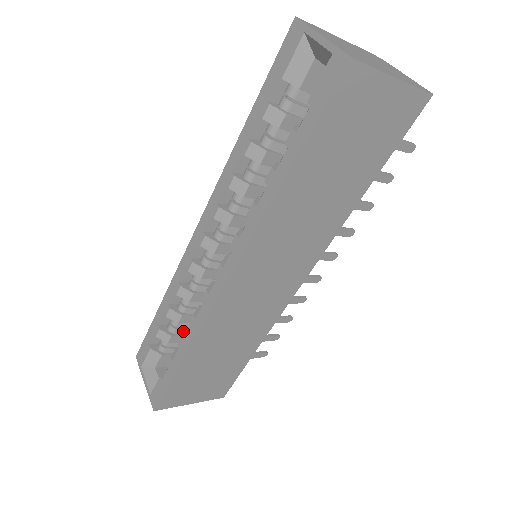
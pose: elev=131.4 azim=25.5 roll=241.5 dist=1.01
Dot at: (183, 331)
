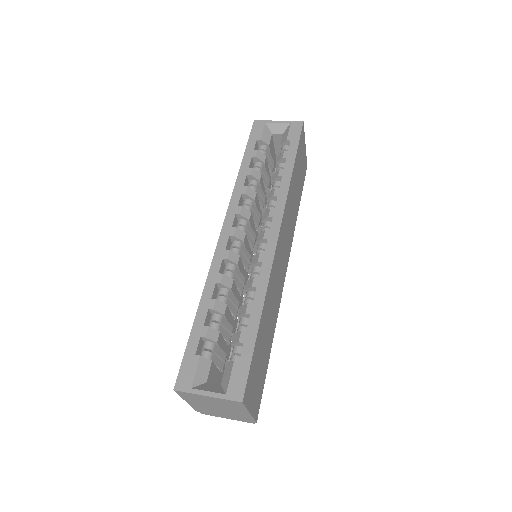
Dot at: (223, 331)
